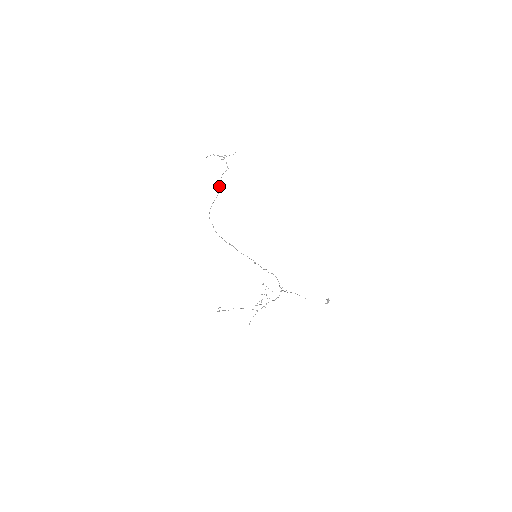
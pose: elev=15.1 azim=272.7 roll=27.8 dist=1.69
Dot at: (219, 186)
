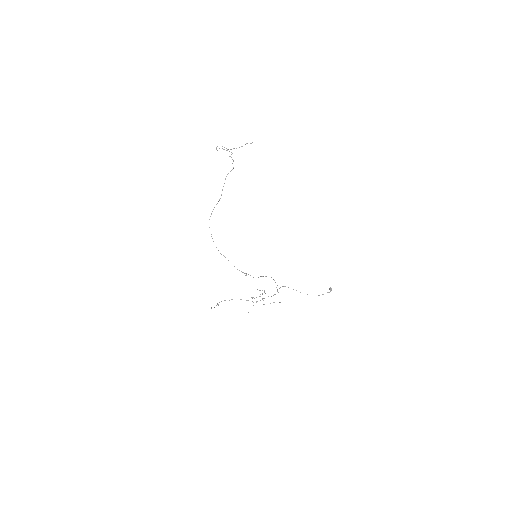
Dot at: occluded
